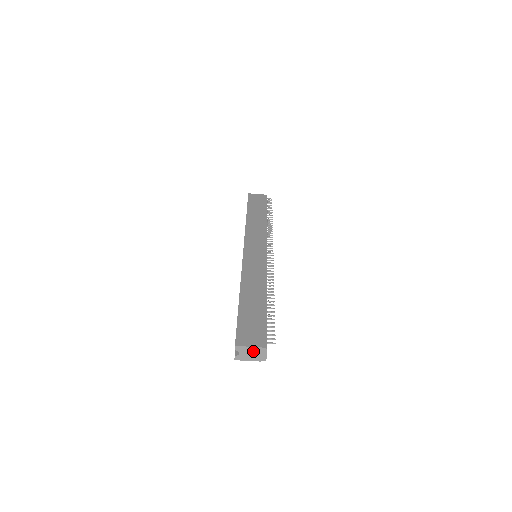
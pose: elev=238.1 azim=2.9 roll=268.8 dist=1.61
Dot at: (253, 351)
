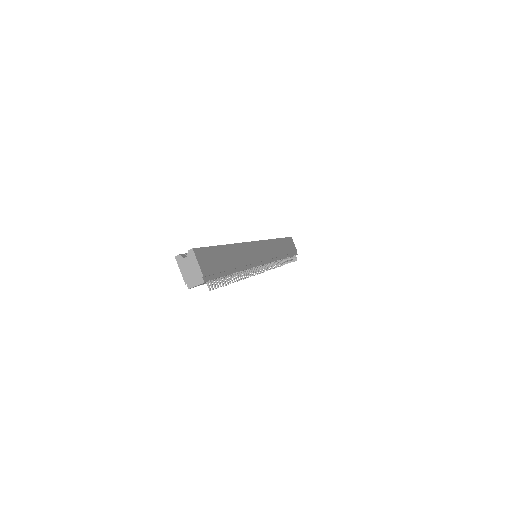
Dot at: (195, 270)
